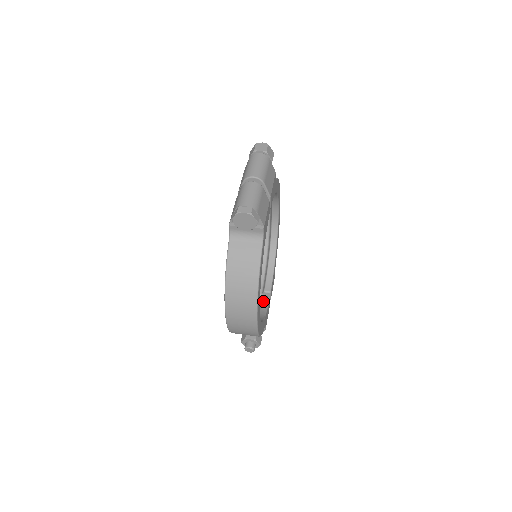
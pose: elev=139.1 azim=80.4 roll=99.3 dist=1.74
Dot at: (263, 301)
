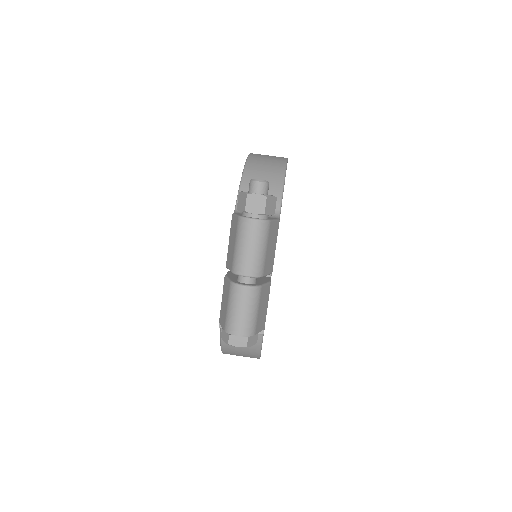
Dot at: occluded
